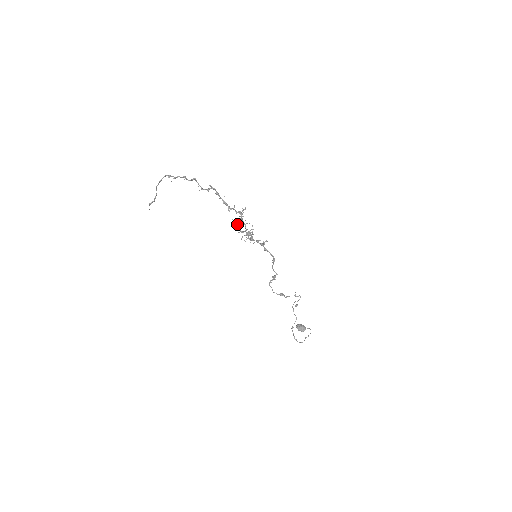
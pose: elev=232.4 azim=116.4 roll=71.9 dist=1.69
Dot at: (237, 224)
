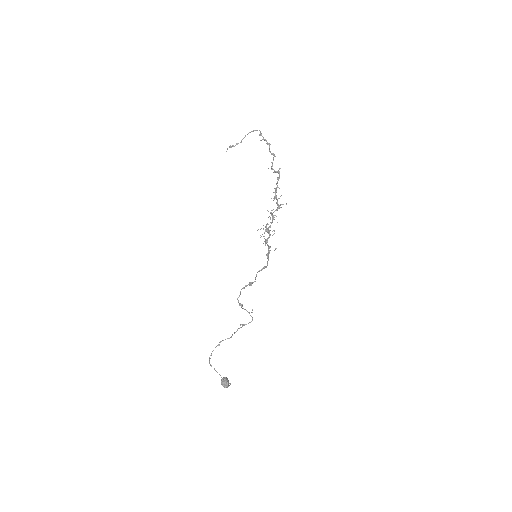
Dot at: occluded
